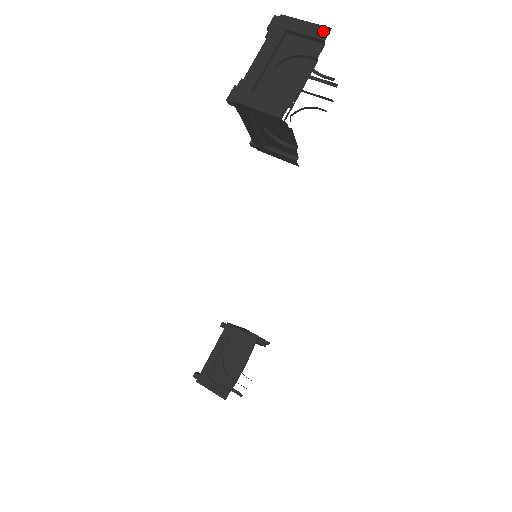
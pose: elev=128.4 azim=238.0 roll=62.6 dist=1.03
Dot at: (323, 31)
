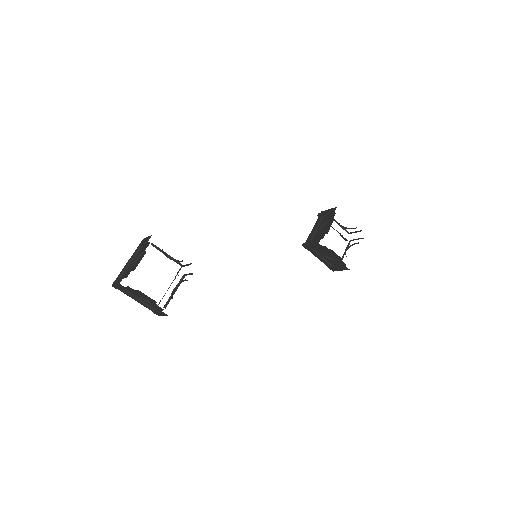
Dot at: occluded
